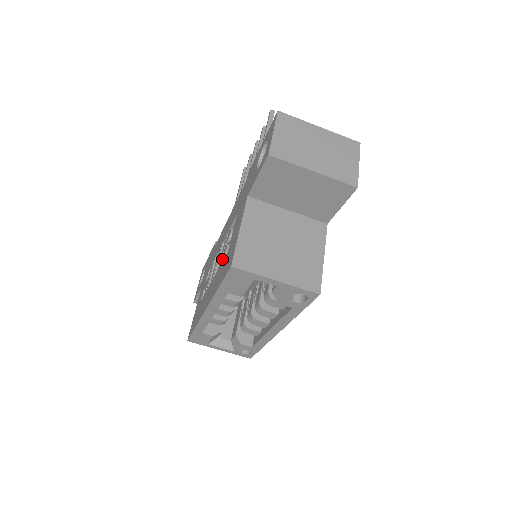
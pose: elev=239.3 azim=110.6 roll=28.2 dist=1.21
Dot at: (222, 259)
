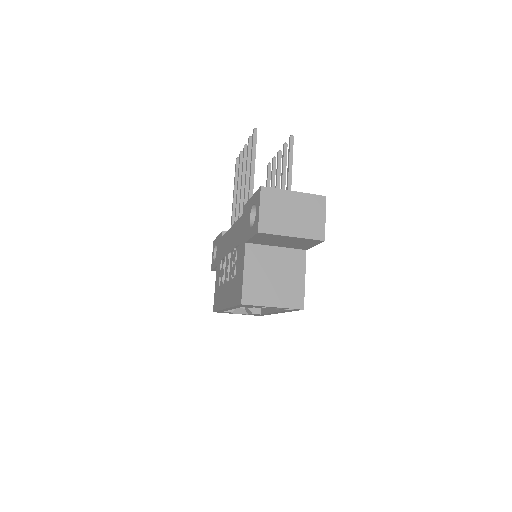
Dot at: (232, 276)
